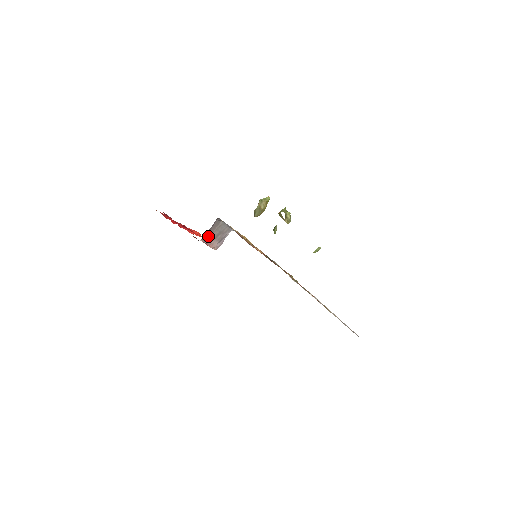
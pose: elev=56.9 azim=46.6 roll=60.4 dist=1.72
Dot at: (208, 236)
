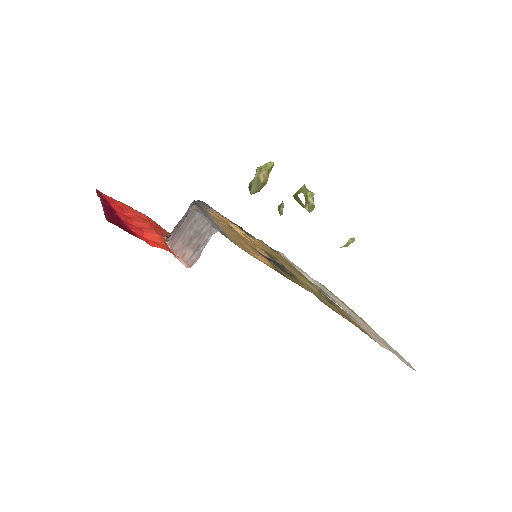
Dot at: (177, 237)
